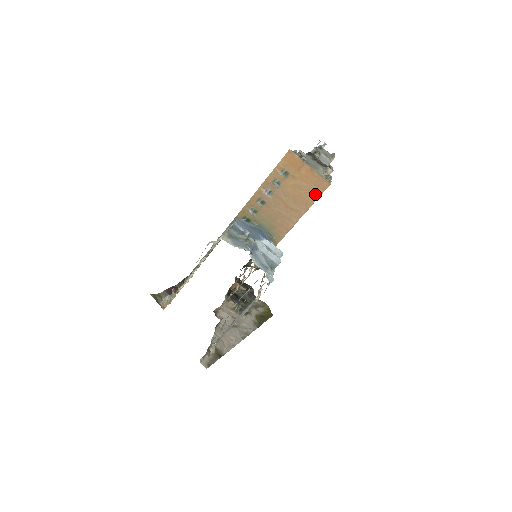
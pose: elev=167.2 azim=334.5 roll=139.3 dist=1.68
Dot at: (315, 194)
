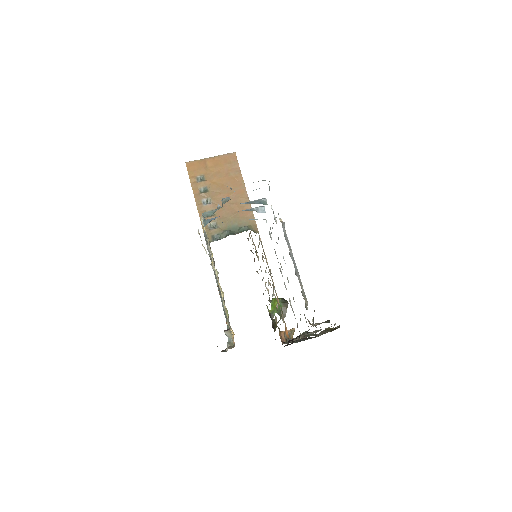
Dot at: (235, 168)
